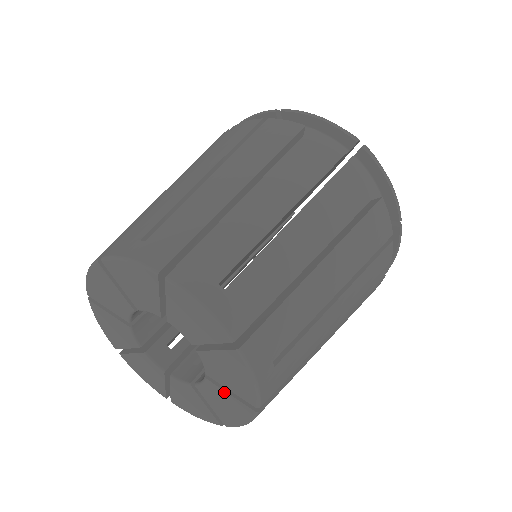
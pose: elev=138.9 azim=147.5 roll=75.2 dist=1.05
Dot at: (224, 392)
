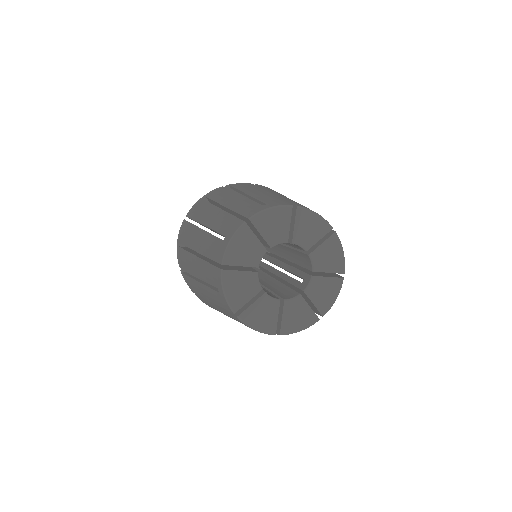
Dot at: (307, 305)
